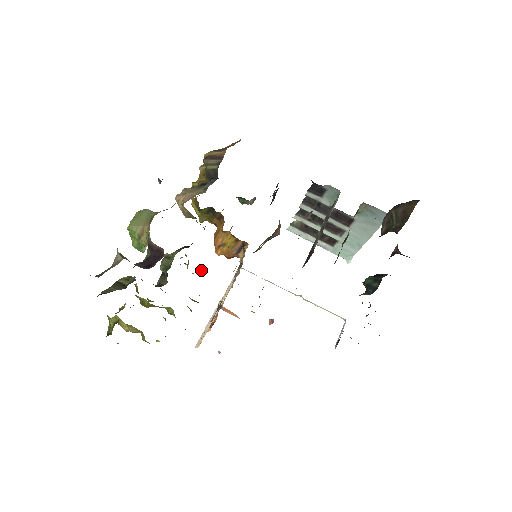
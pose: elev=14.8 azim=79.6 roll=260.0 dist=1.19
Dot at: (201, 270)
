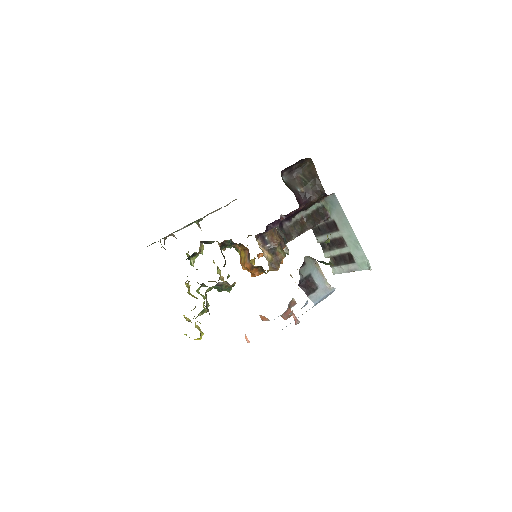
Dot at: occluded
